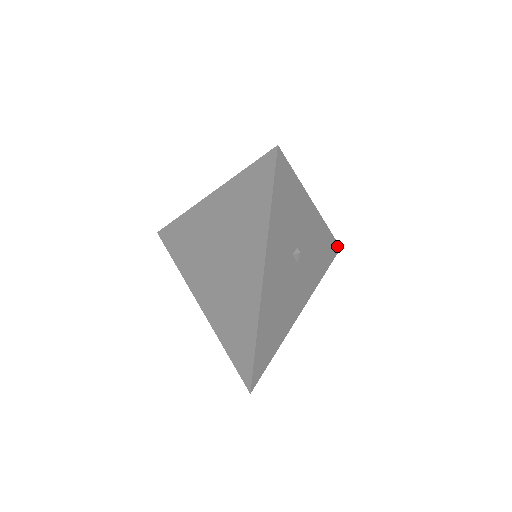
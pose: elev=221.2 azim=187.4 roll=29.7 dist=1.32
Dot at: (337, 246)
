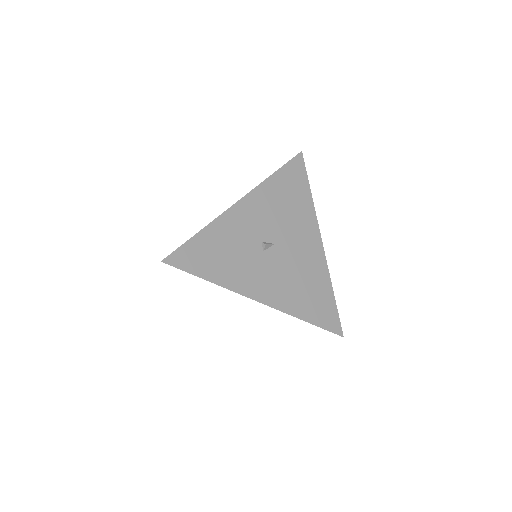
Dot at: (296, 159)
